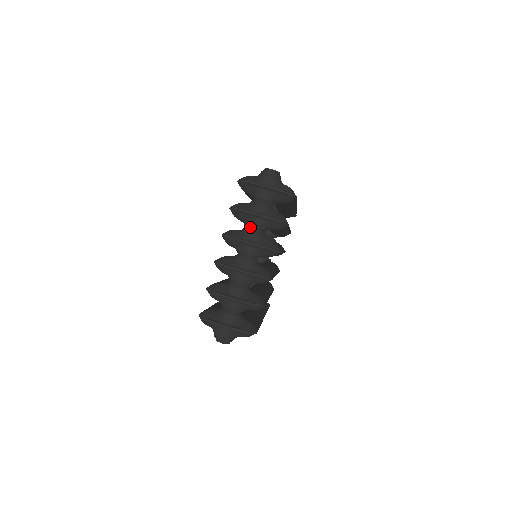
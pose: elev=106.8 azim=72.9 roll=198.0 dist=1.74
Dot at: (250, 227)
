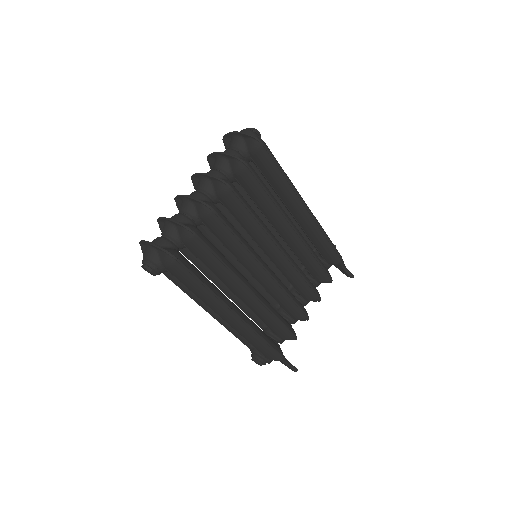
Dot at: (214, 169)
